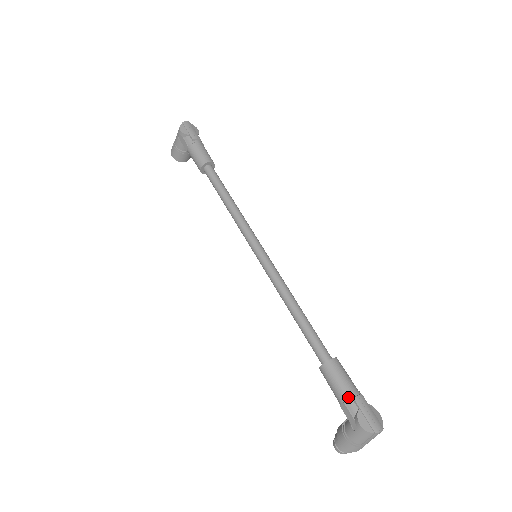
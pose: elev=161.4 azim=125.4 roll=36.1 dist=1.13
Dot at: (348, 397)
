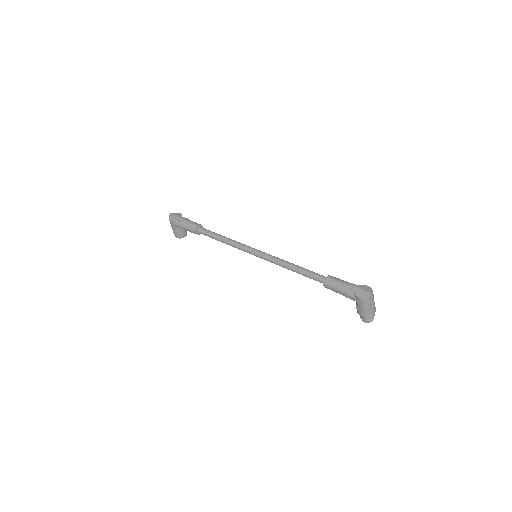
Dot at: (345, 290)
